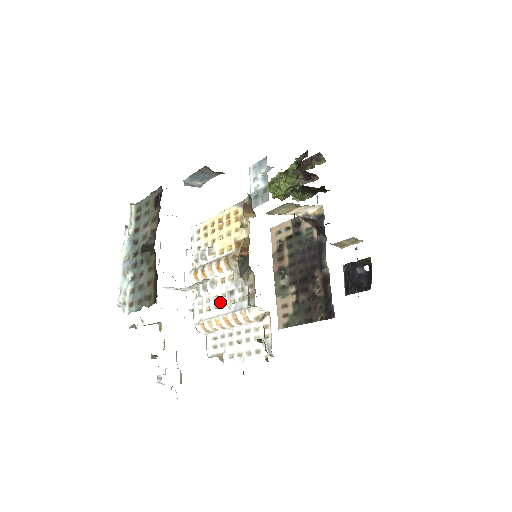
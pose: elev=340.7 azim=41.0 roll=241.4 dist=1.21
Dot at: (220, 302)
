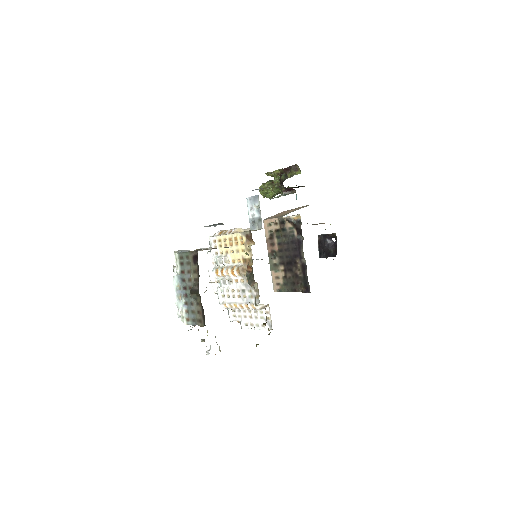
Dot at: (236, 295)
